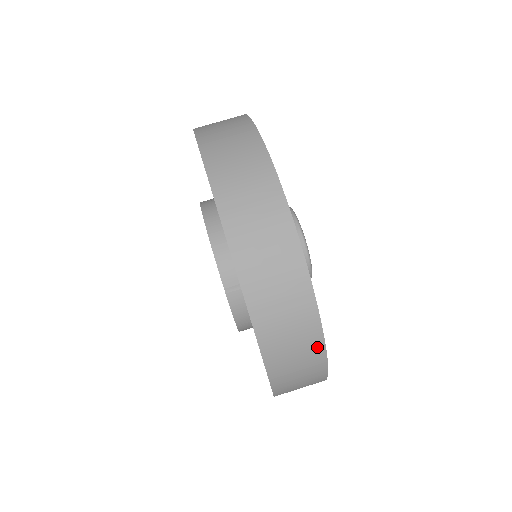
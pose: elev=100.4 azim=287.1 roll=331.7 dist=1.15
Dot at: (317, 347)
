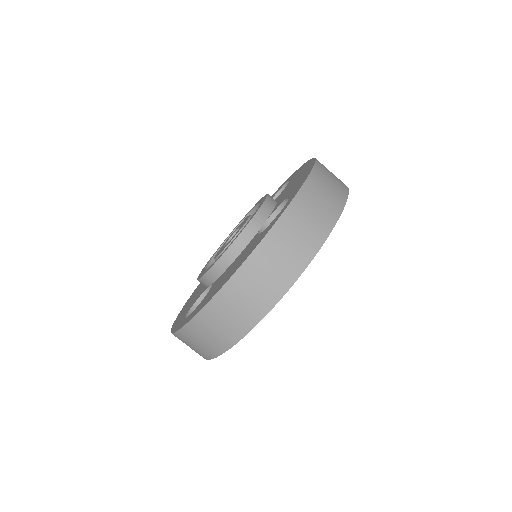
Dot at: occluded
